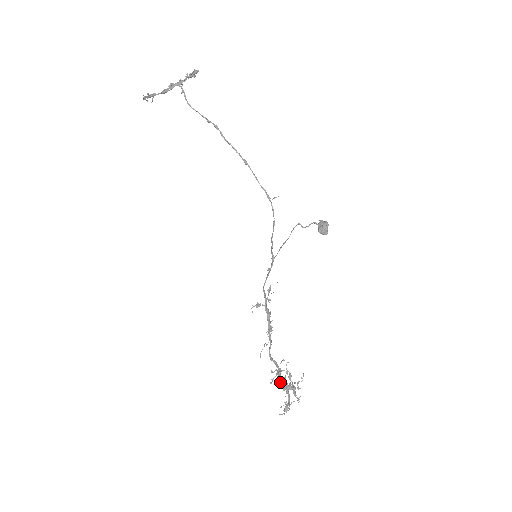
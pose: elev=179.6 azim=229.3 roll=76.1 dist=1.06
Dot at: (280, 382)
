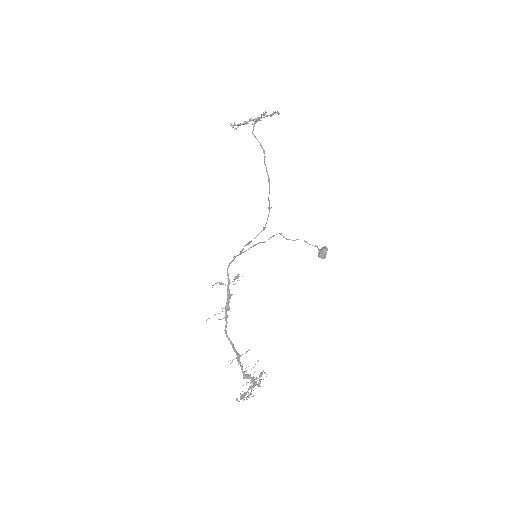
Dot at: occluded
